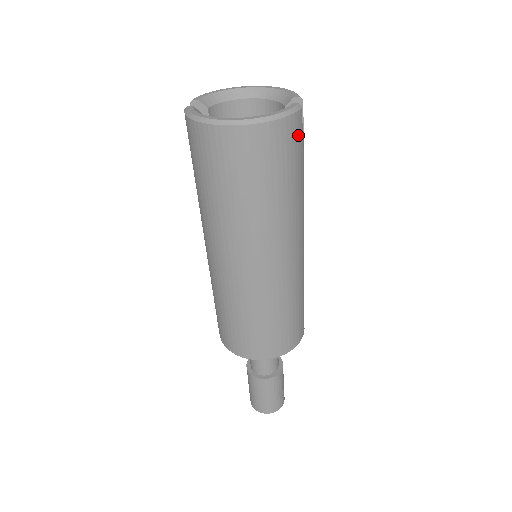
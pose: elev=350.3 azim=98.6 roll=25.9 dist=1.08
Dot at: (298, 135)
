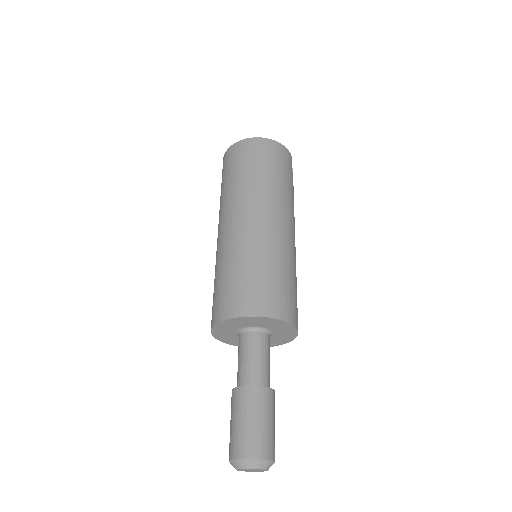
Dot at: (290, 163)
